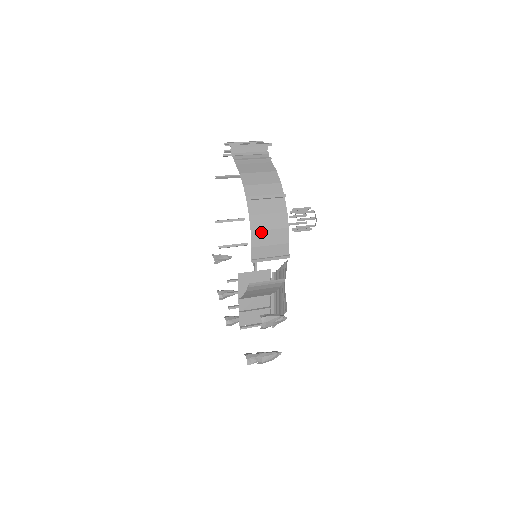
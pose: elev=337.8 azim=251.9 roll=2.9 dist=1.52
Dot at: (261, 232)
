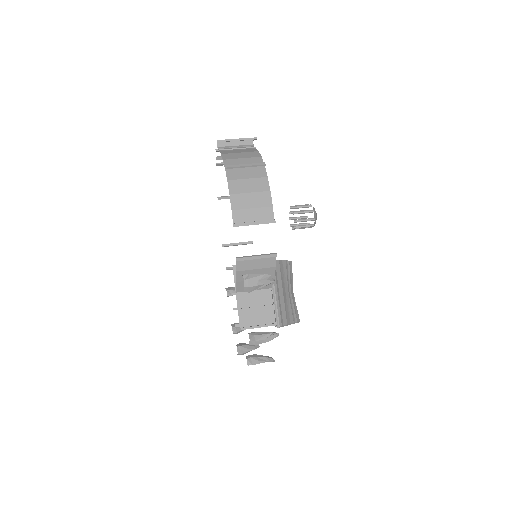
Dot at: (241, 195)
